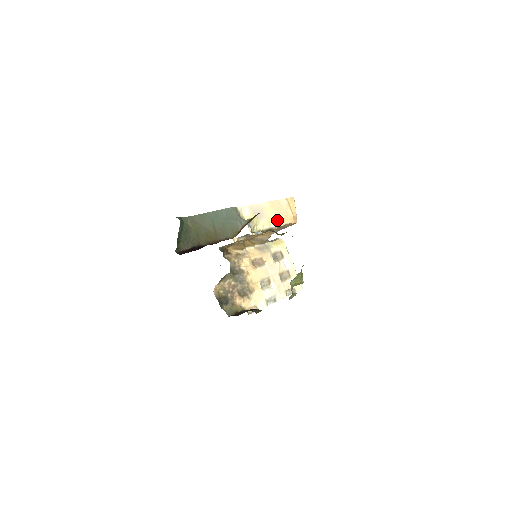
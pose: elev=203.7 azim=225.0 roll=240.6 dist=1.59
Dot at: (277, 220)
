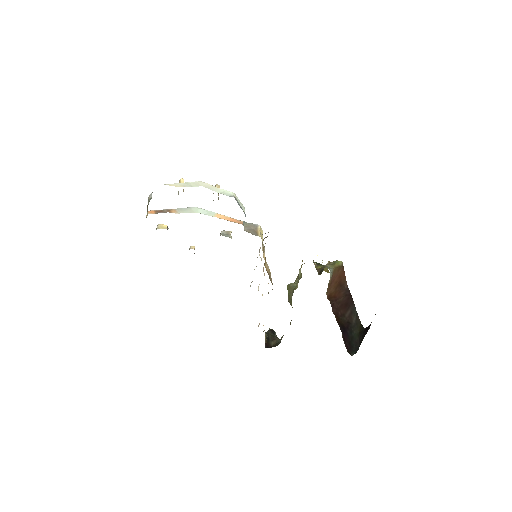
Dot at: occluded
